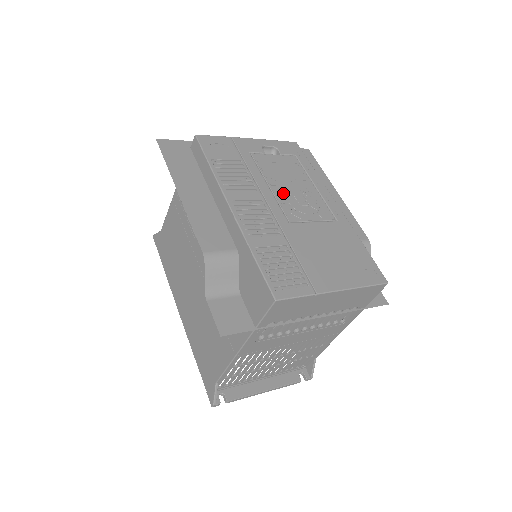
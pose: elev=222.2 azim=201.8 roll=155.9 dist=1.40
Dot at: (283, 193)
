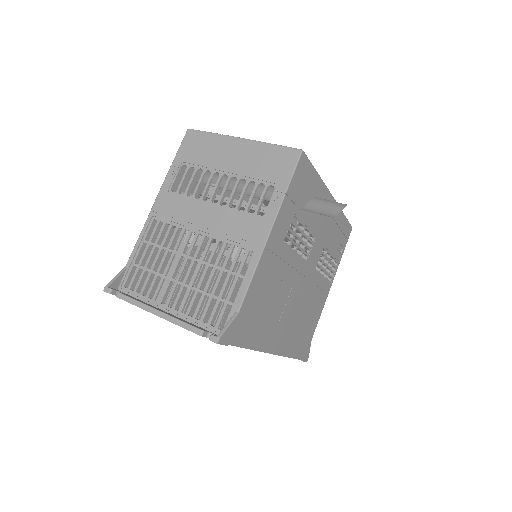
Dot at: occluded
